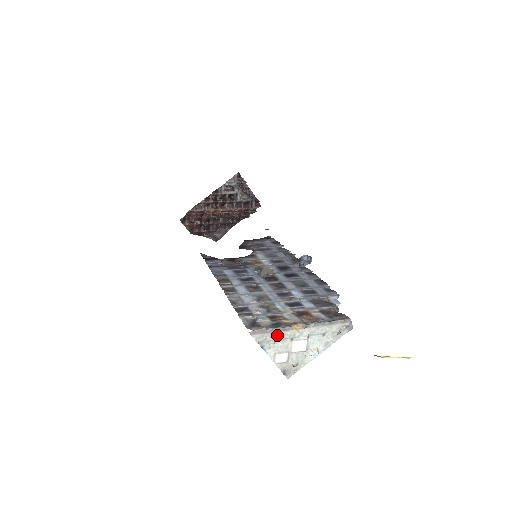
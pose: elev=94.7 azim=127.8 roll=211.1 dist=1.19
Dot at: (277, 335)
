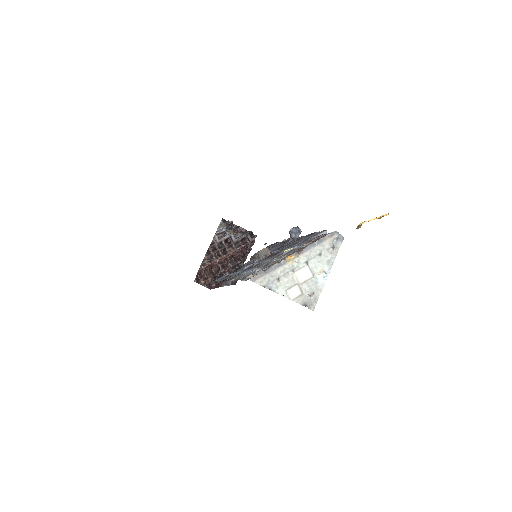
Dot at: (277, 273)
